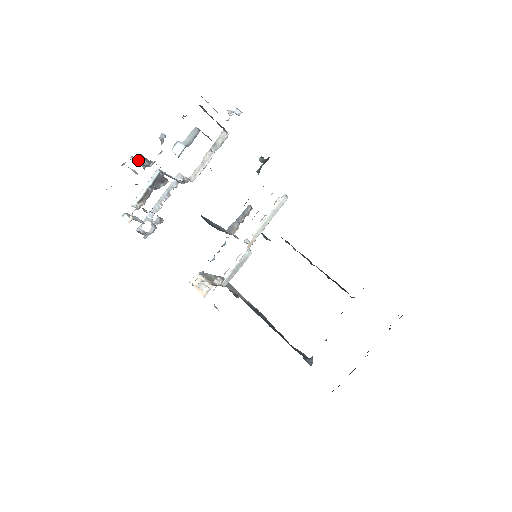
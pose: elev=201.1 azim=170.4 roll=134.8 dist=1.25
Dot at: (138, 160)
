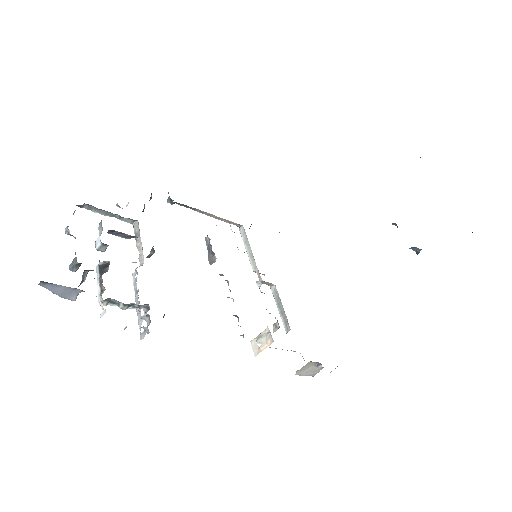
Dot at: occluded
